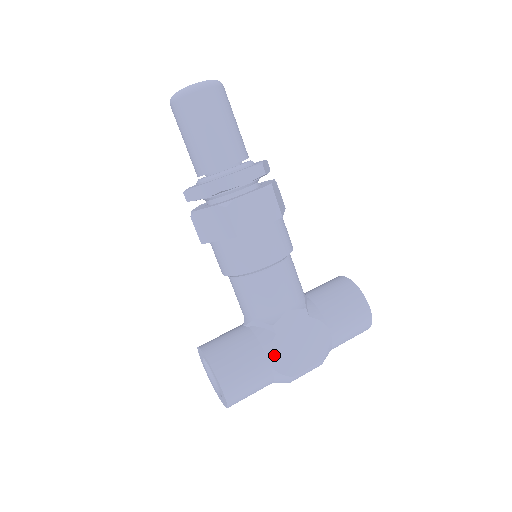
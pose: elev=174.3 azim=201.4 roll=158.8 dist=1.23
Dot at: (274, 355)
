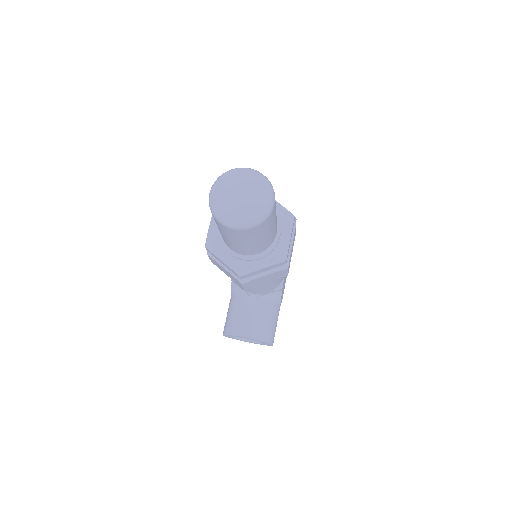
Dot at: occluded
